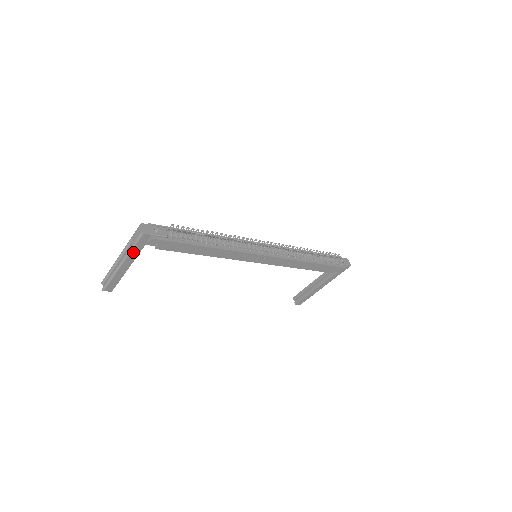
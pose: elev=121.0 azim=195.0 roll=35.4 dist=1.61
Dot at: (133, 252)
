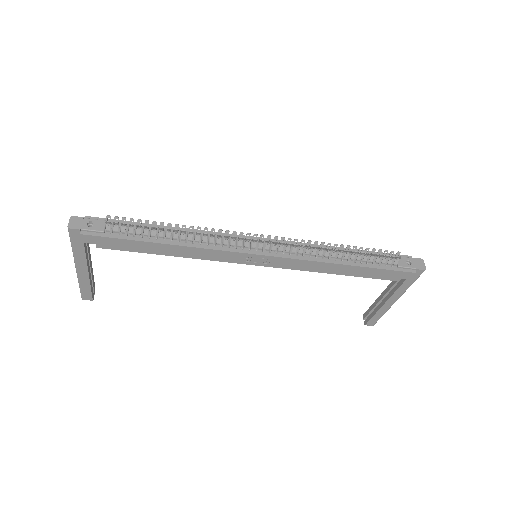
Dot at: (77, 252)
